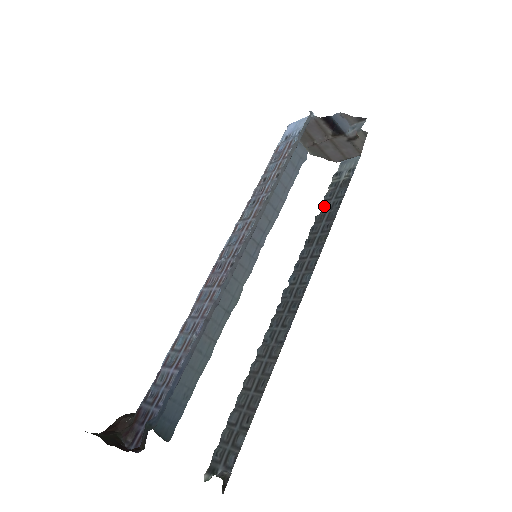
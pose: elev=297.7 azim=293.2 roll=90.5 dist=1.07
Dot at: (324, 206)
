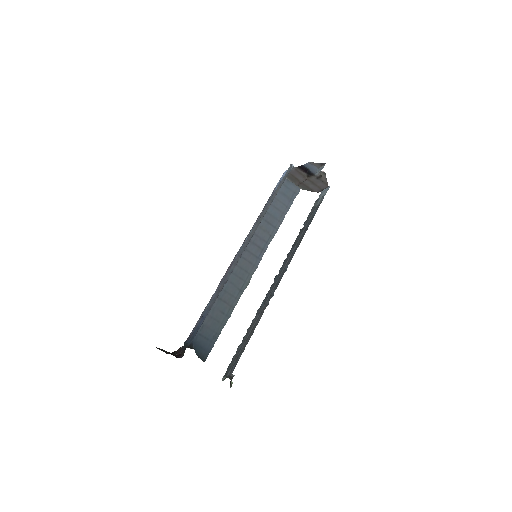
Dot at: (305, 222)
